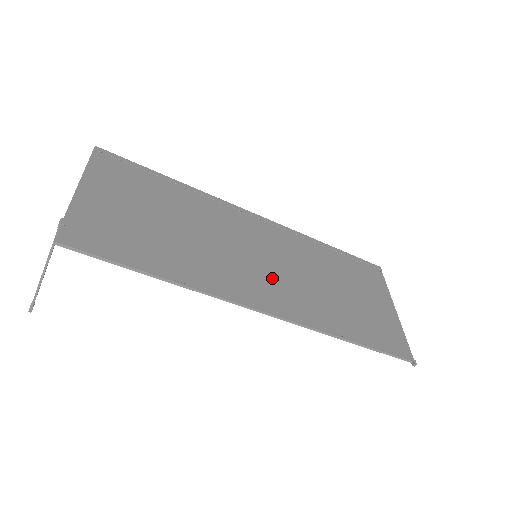
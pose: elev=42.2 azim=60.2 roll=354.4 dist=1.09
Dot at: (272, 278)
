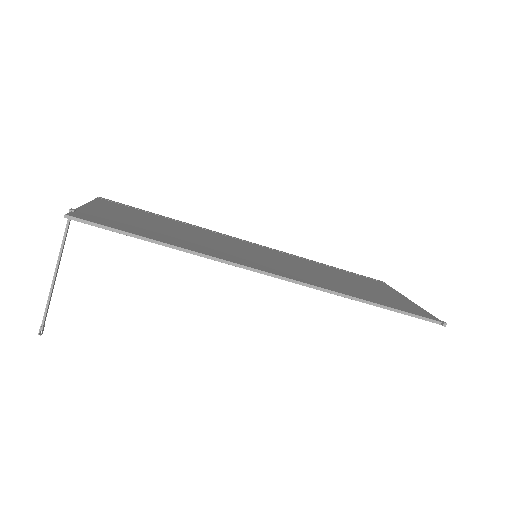
Dot at: (275, 264)
